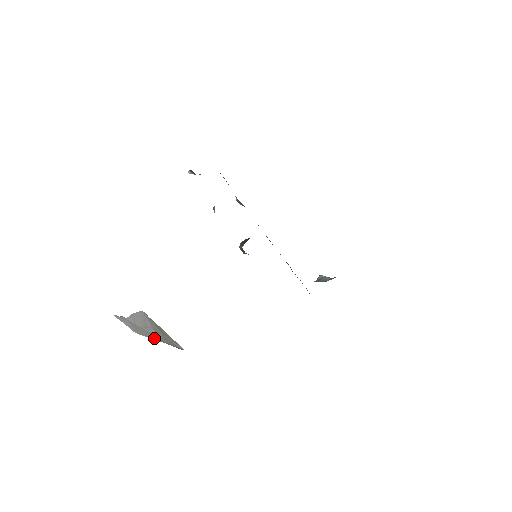
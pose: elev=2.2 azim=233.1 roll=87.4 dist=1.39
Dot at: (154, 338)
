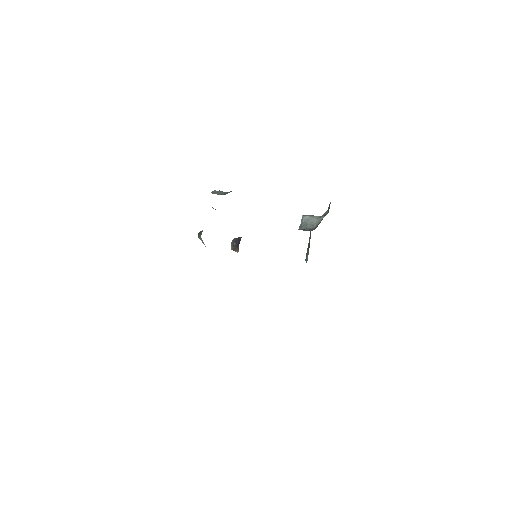
Dot at: occluded
